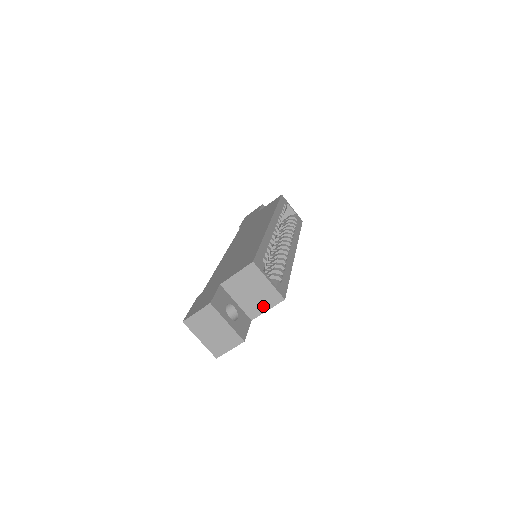
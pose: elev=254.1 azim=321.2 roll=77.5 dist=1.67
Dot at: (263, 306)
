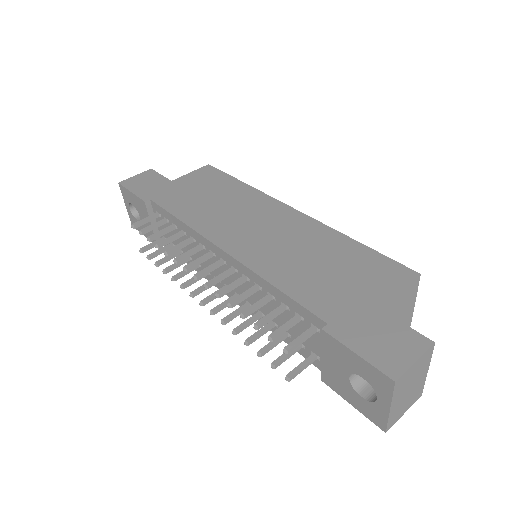
Dot at: occluded
